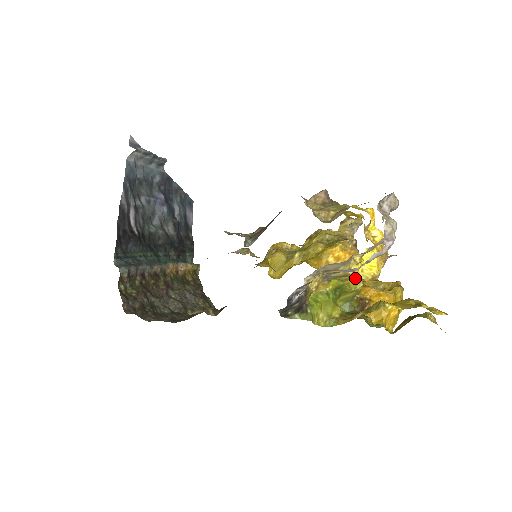
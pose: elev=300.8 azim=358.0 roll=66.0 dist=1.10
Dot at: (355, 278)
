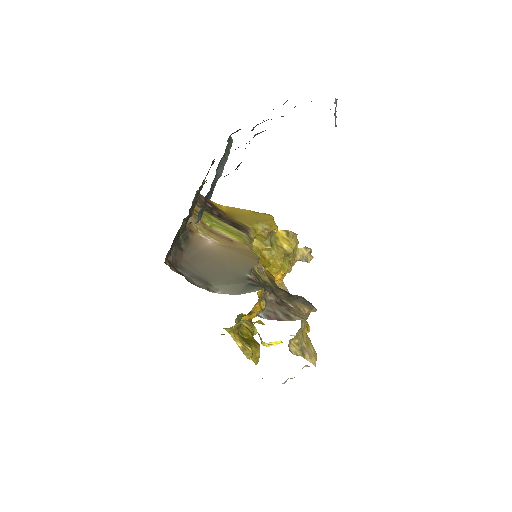
Dot at: occluded
